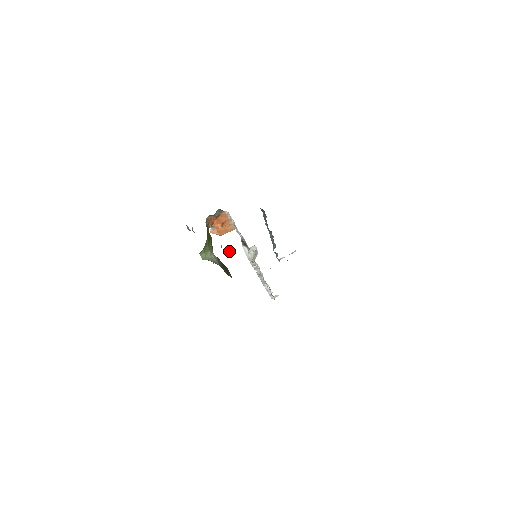
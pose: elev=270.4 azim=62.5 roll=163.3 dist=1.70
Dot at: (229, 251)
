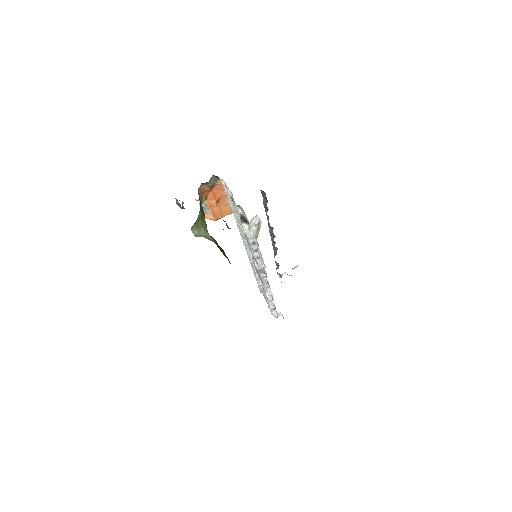
Dot at: occluded
